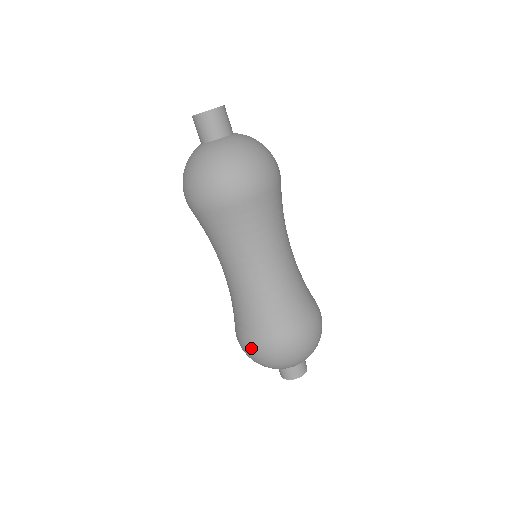
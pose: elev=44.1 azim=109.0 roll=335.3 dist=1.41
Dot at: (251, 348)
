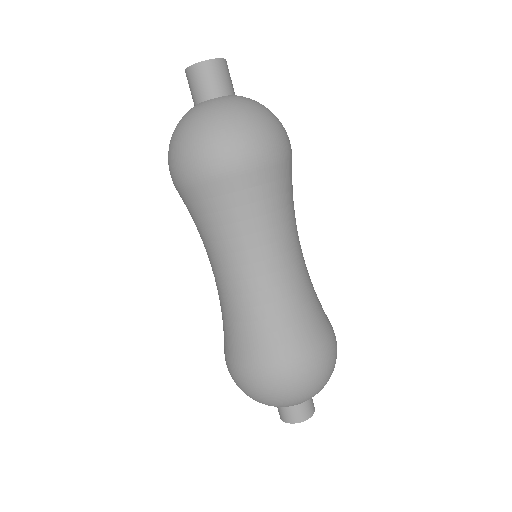
Dot at: (233, 372)
